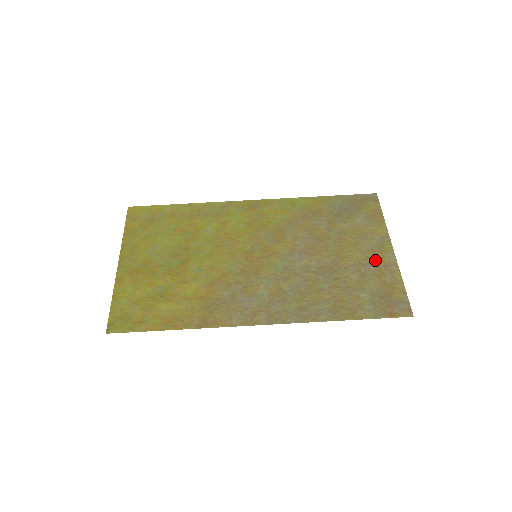
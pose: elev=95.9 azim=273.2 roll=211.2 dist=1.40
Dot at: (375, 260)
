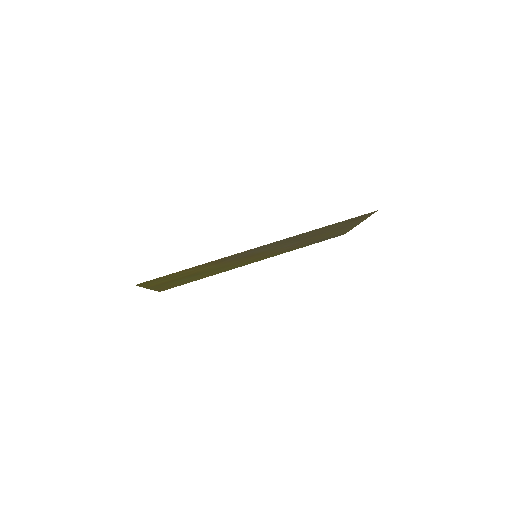
Dot at: occluded
